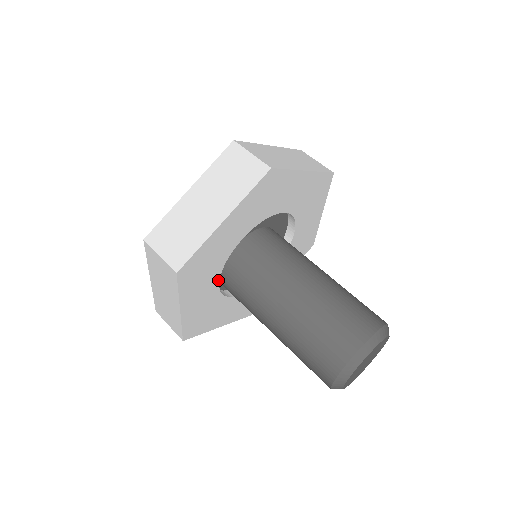
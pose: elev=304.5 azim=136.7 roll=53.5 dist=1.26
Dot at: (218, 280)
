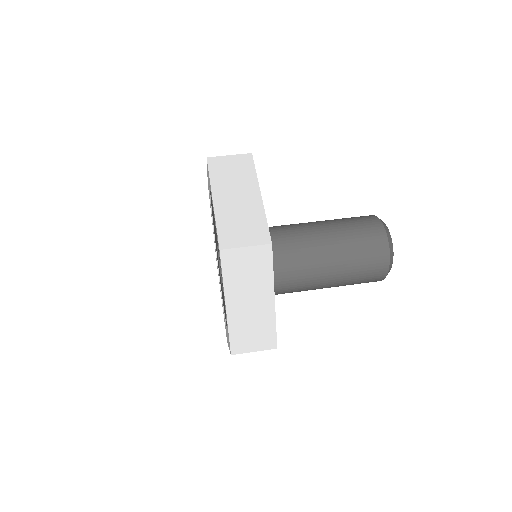
Dot at: occluded
